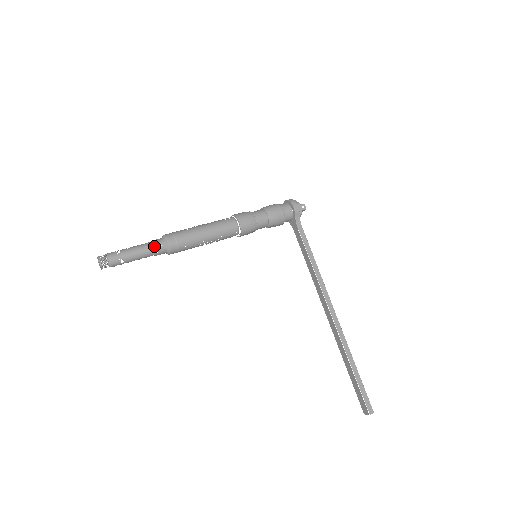
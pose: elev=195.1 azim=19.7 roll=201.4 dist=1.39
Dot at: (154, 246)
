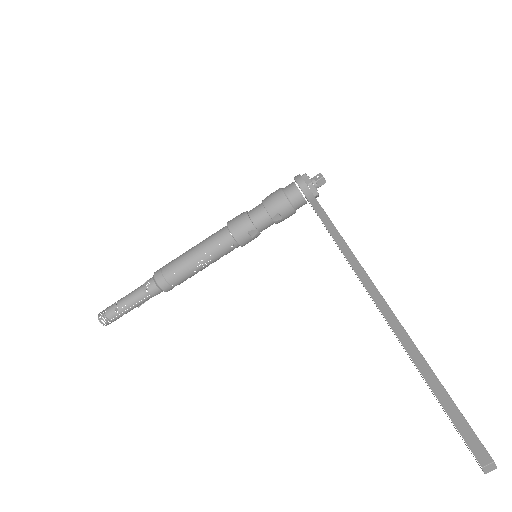
Dot at: (144, 285)
